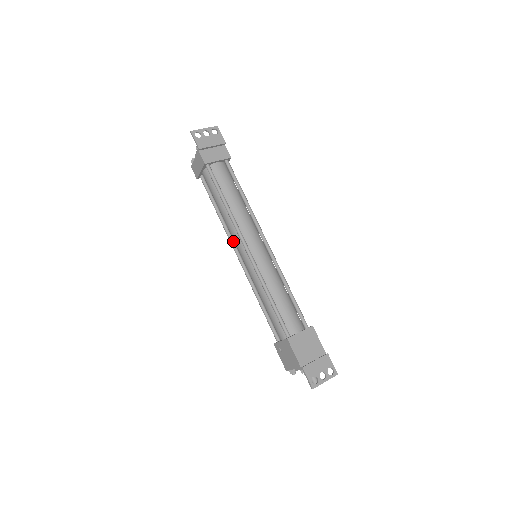
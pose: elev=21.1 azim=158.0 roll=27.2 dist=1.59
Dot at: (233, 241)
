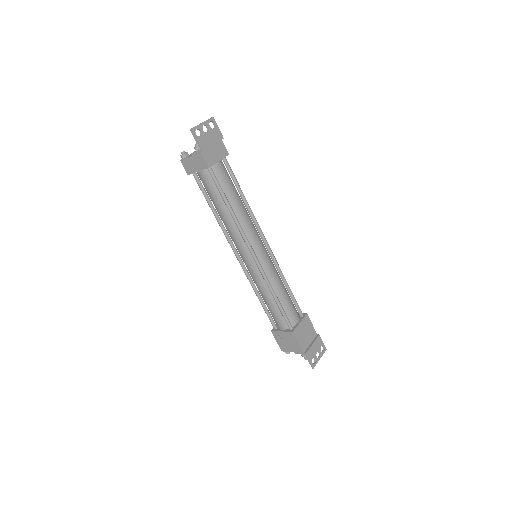
Dot at: (232, 242)
